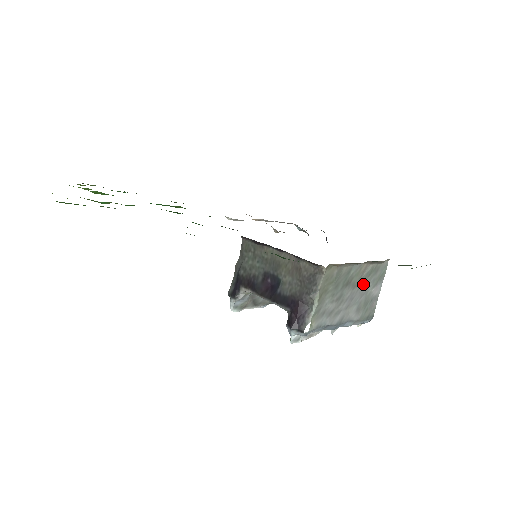
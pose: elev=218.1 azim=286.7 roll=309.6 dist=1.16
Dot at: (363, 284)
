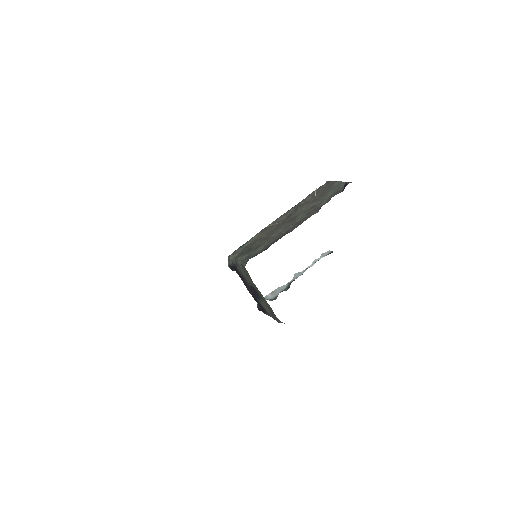
Dot at: occluded
